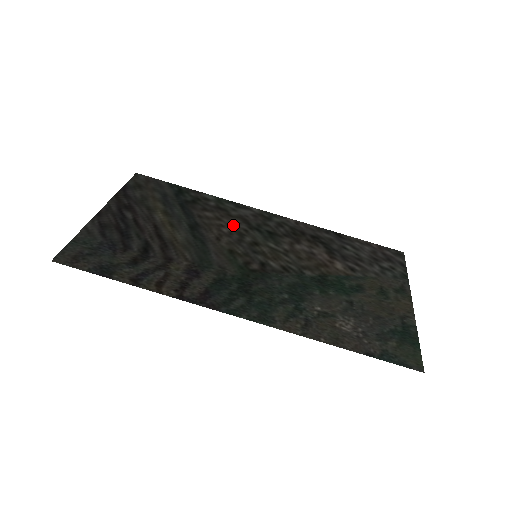
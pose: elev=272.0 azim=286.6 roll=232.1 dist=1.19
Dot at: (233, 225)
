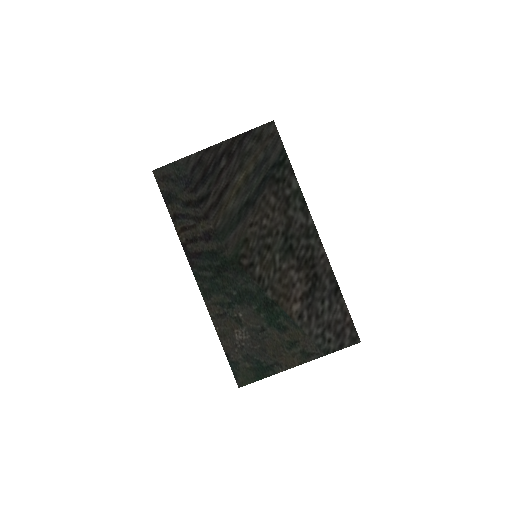
Dot at: (275, 222)
